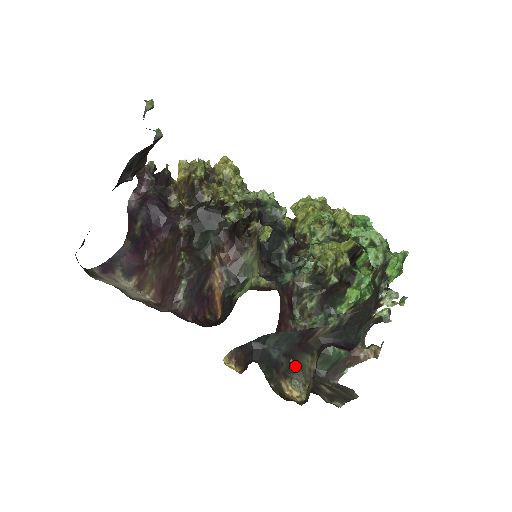
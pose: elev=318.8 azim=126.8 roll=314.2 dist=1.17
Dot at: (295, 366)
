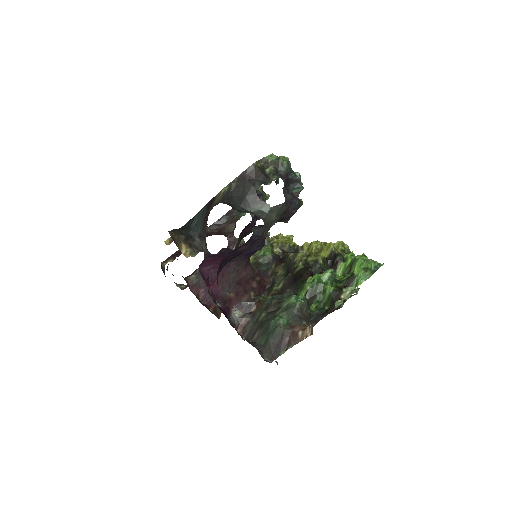
Dot at: (205, 252)
